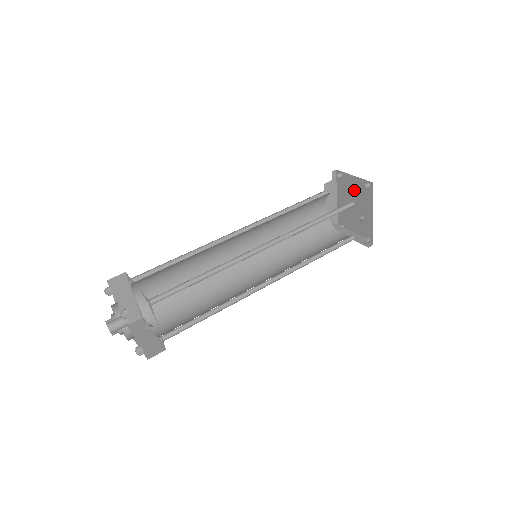
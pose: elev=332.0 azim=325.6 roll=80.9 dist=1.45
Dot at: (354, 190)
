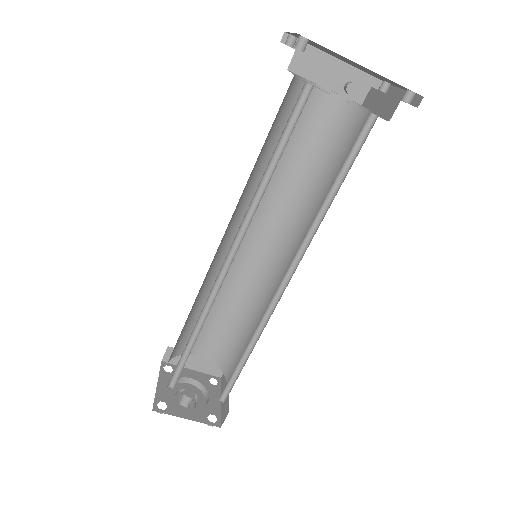
Dot at: (317, 46)
